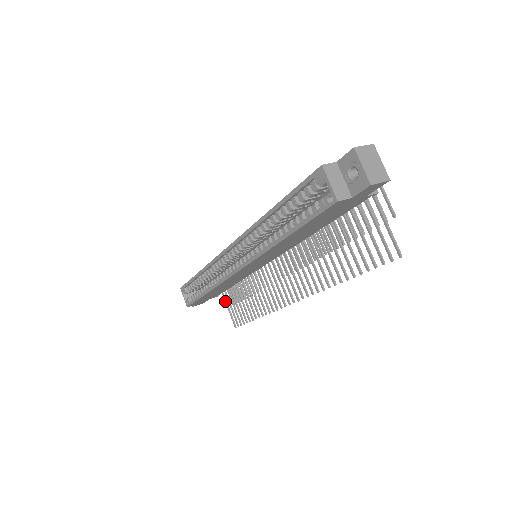
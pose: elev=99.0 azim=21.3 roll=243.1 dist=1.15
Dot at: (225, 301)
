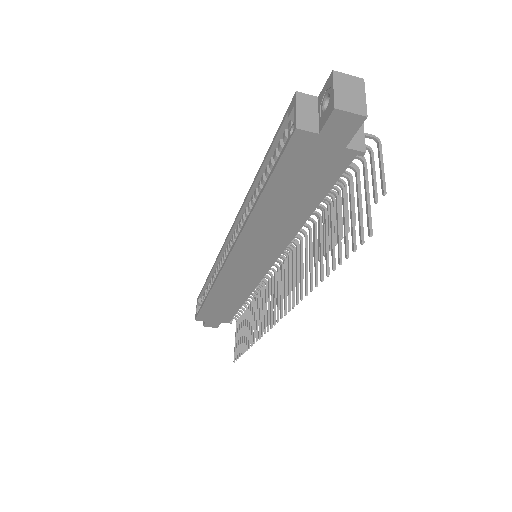
Dot at: (236, 330)
